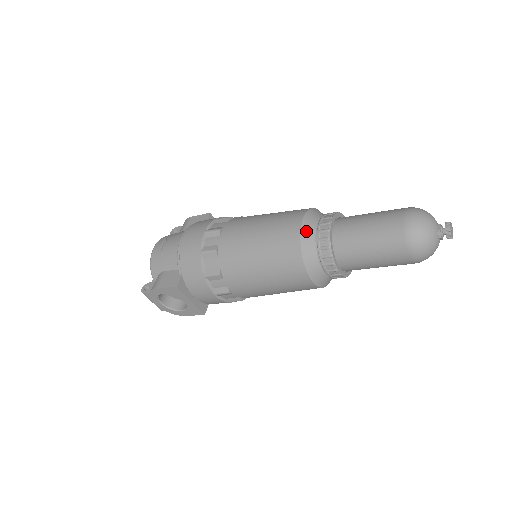
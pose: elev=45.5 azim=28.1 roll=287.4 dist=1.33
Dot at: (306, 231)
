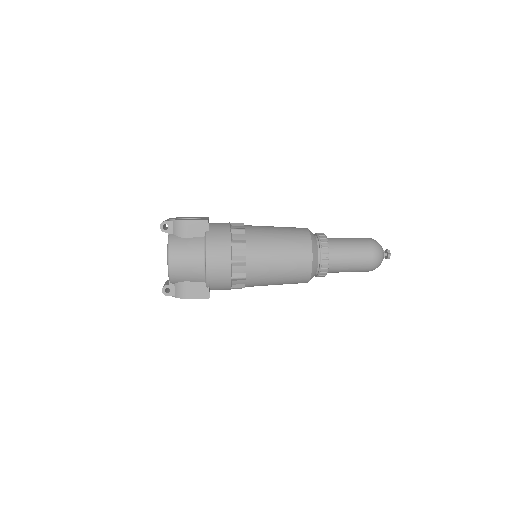
Dot at: (314, 266)
